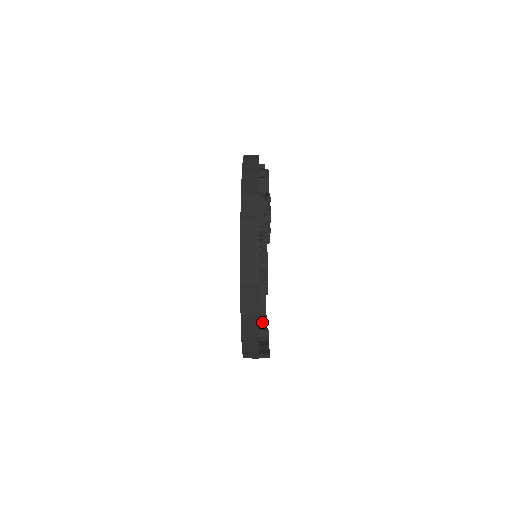
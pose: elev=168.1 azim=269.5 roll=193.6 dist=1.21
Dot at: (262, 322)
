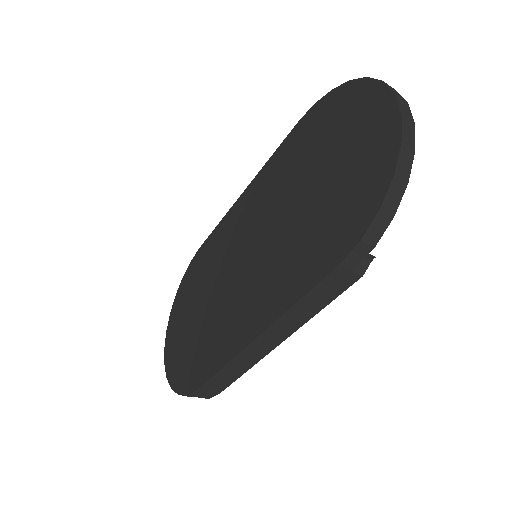
Dot at: occluded
